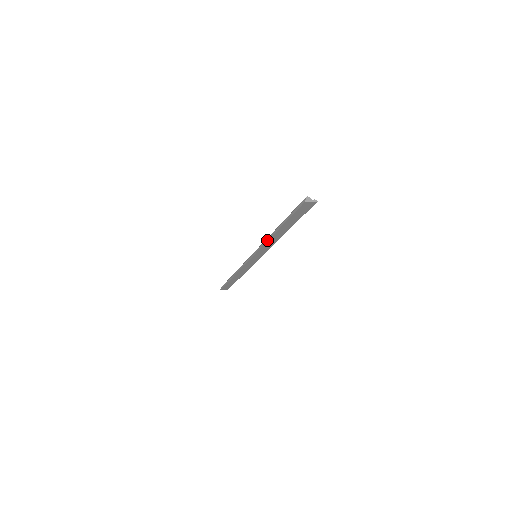
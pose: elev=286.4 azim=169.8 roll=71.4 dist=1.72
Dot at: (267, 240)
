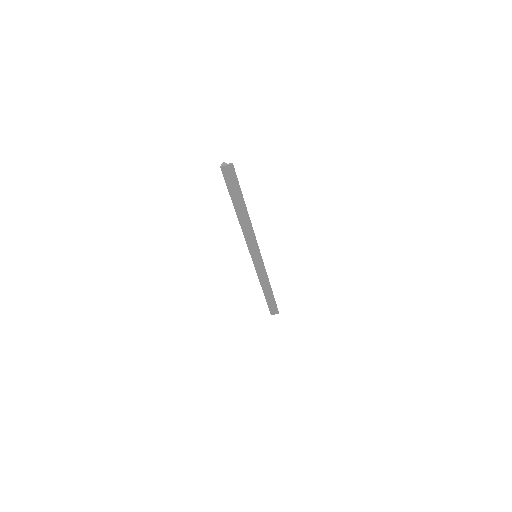
Dot at: occluded
